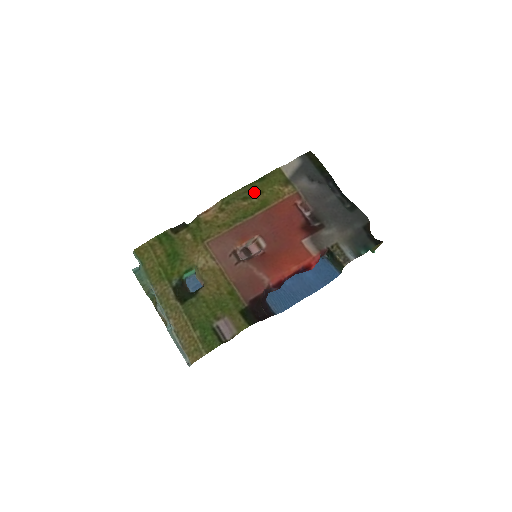
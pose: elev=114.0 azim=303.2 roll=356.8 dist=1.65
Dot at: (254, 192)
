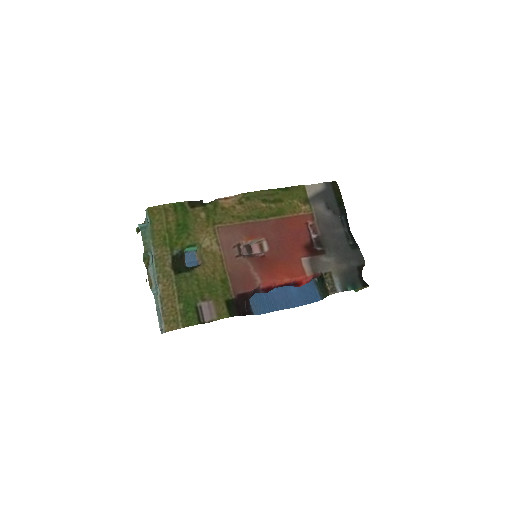
Dot at: (275, 198)
